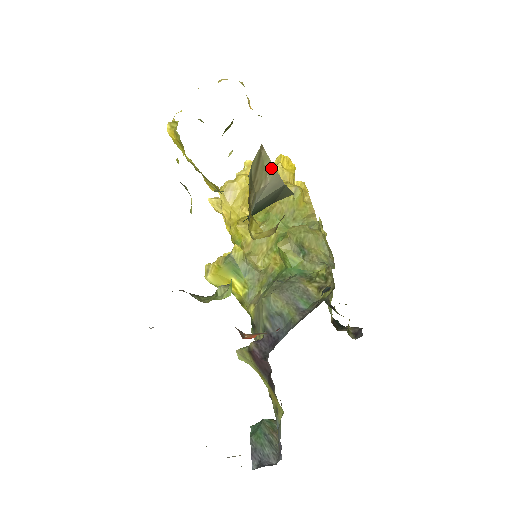
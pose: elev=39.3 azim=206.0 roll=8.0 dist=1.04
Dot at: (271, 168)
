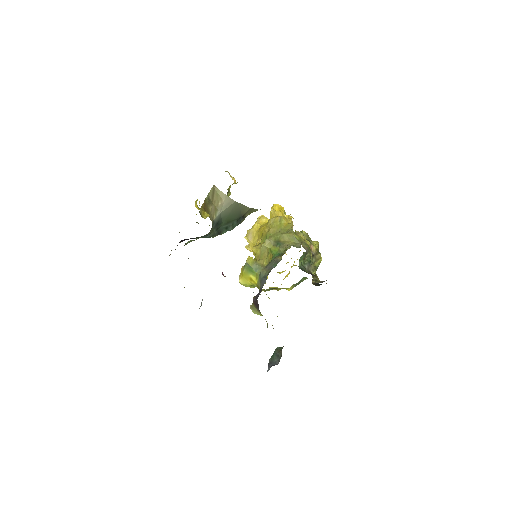
Dot at: (223, 195)
